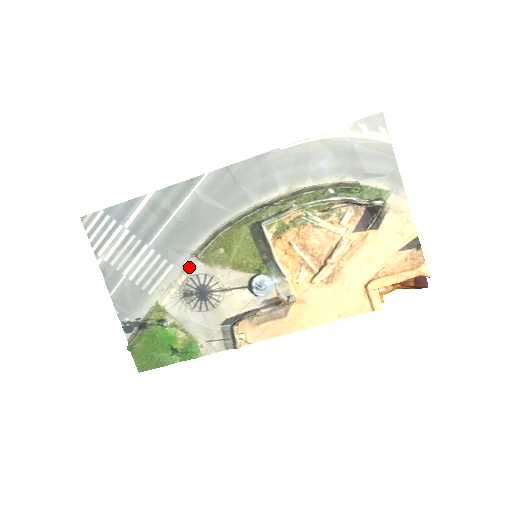
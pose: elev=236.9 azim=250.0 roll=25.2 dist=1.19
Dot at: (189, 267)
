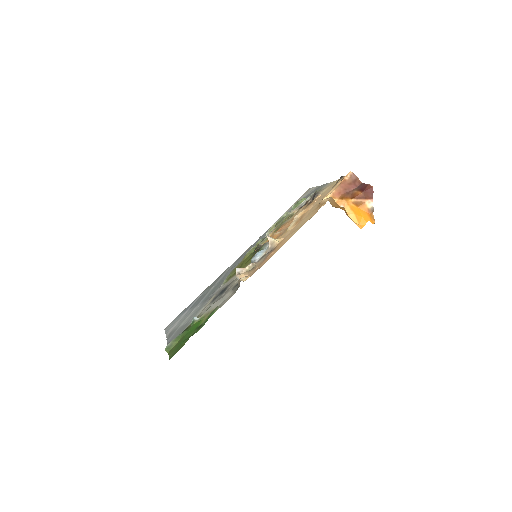
Dot at: occluded
